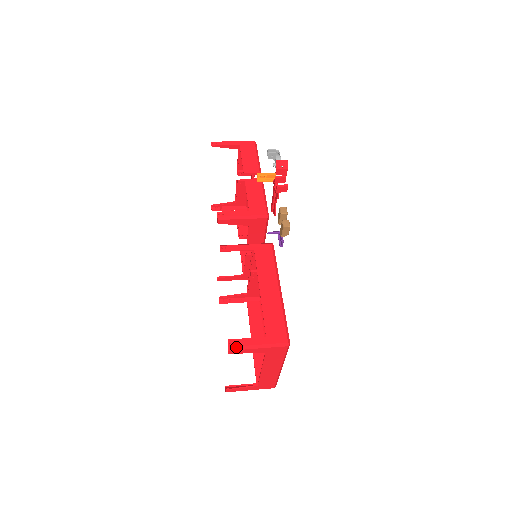
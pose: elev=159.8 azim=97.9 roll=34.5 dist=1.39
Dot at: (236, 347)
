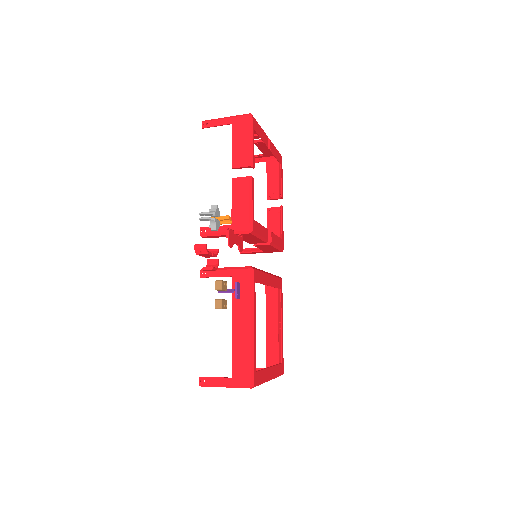
Dot at: (205, 385)
